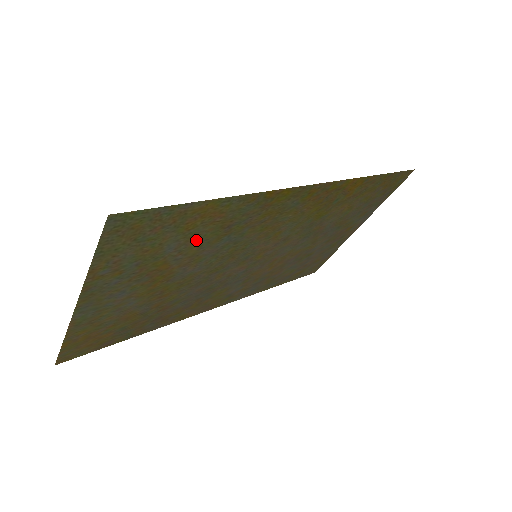
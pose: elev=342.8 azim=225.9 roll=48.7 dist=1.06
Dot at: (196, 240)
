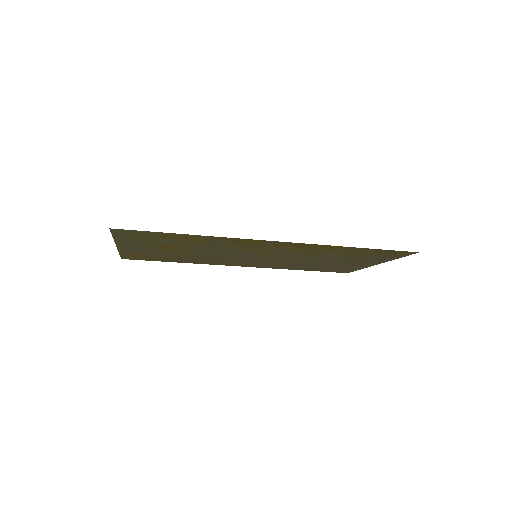
Dot at: (187, 243)
